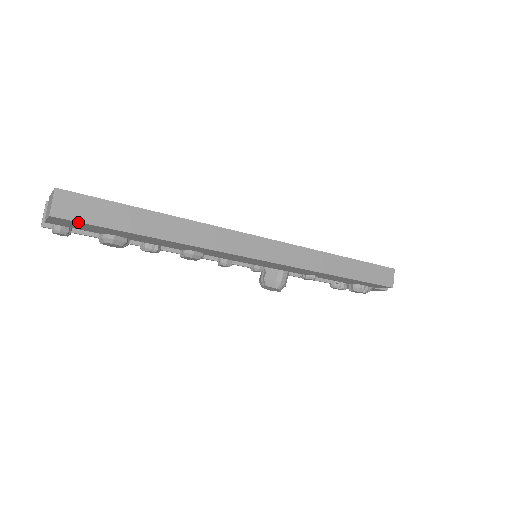
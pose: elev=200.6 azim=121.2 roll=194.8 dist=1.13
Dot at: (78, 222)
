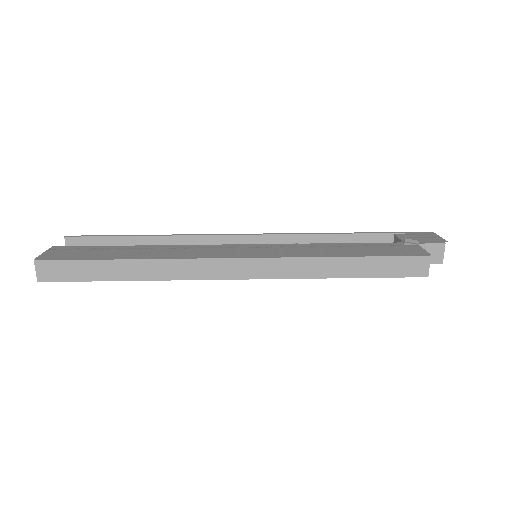
Dot at: (61, 281)
